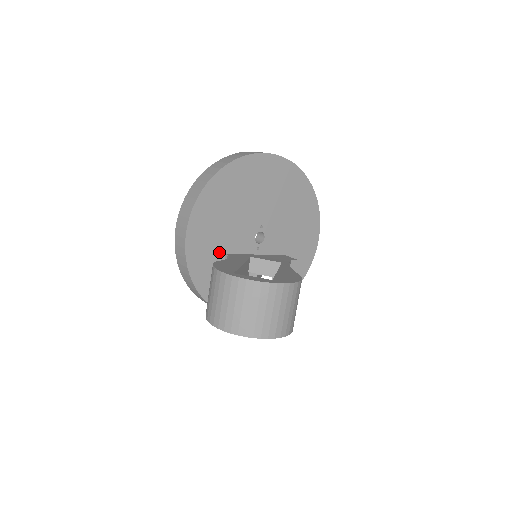
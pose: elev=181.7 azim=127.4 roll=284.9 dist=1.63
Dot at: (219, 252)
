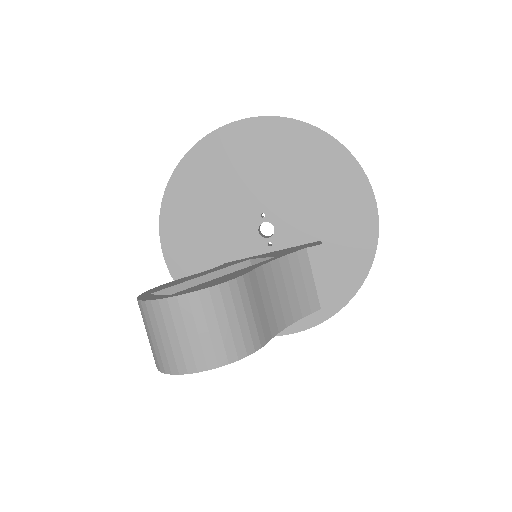
Dot at: (214, 264)
